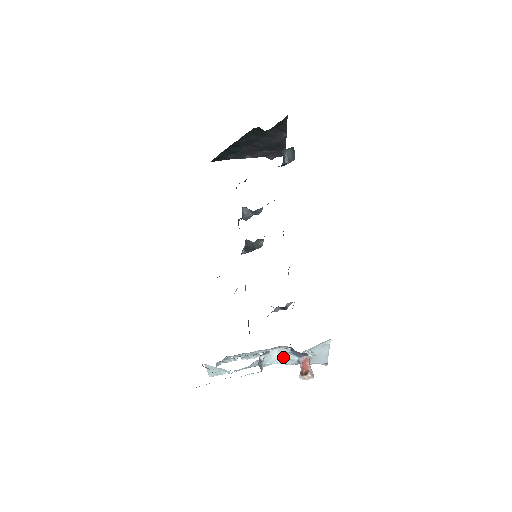
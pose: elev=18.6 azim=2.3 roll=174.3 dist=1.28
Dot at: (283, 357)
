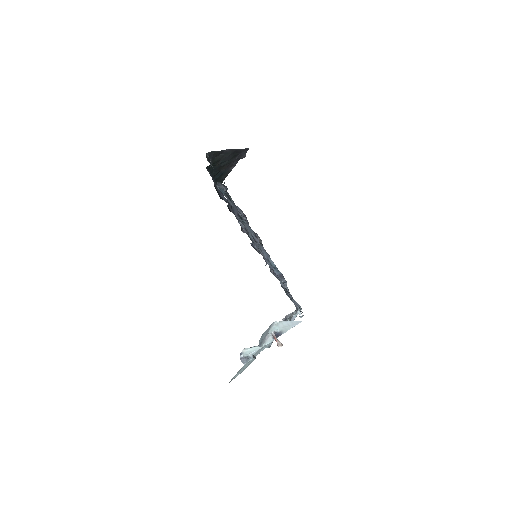
Dot at: (256, 347)
